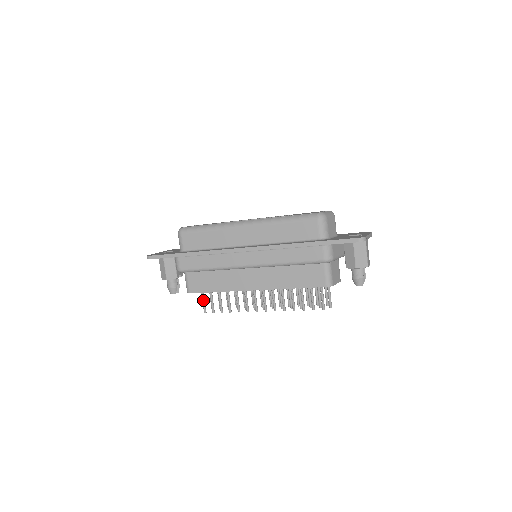
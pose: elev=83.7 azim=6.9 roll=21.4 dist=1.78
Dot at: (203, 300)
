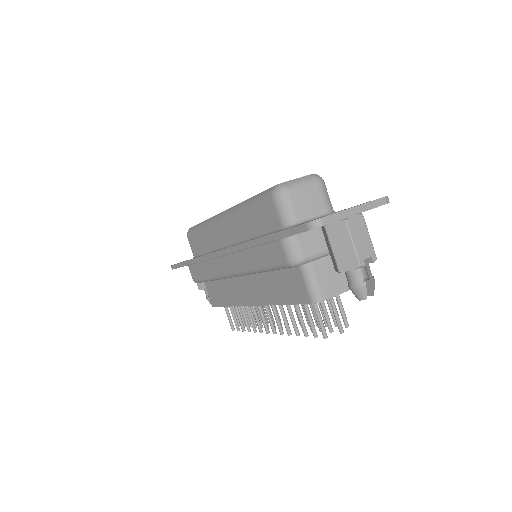
Dot at: (227, 315)
